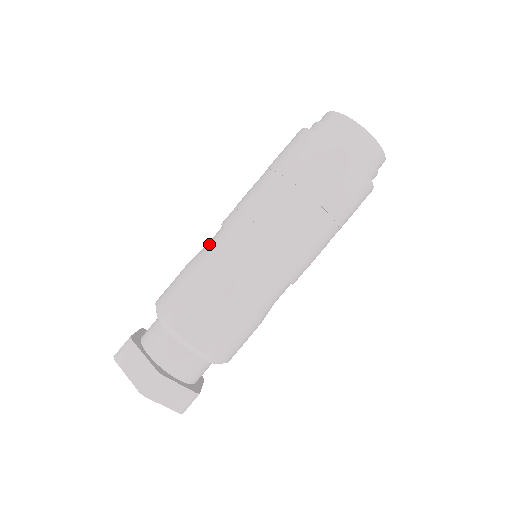
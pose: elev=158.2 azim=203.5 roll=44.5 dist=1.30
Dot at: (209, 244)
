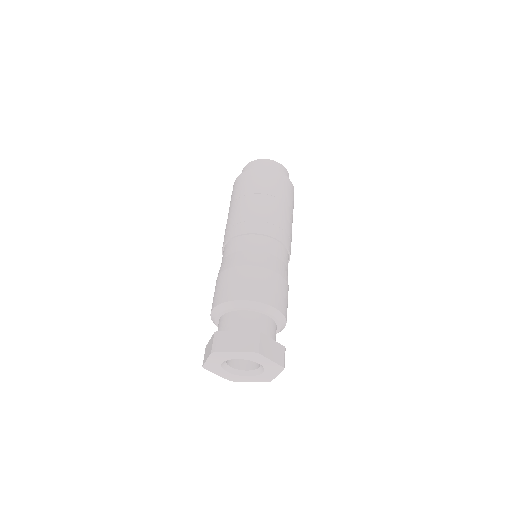
Dot at: (227, 254)
